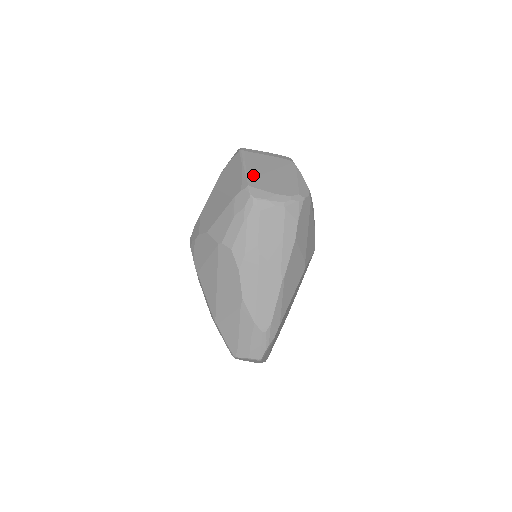
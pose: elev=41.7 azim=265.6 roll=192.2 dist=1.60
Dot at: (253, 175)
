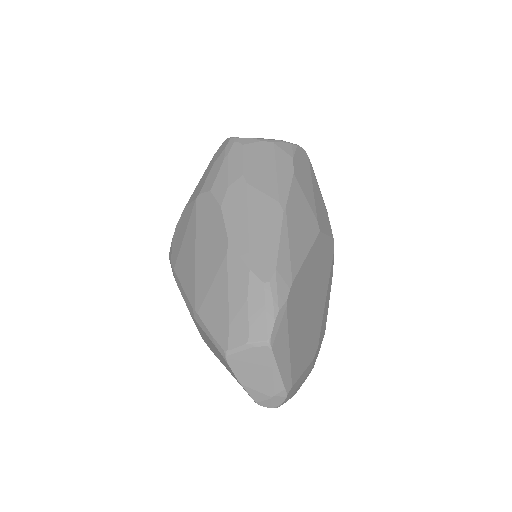
Dot at: occluded
